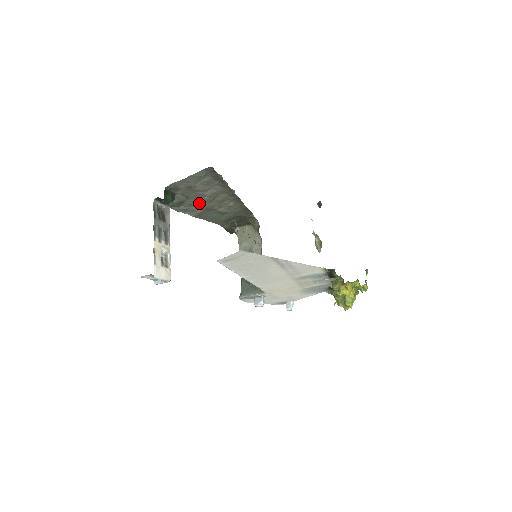
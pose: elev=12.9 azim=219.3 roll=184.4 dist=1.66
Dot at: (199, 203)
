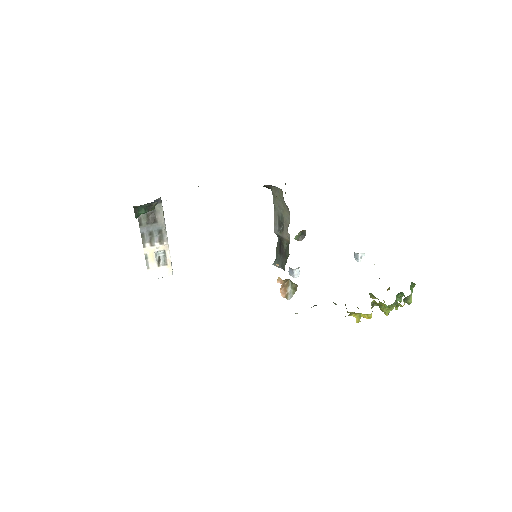
Dot at: occluded
